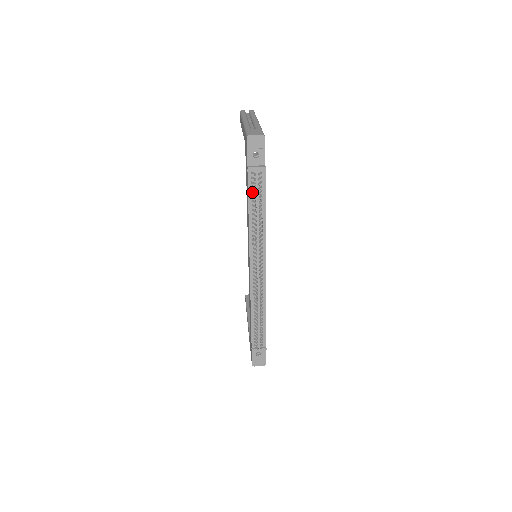
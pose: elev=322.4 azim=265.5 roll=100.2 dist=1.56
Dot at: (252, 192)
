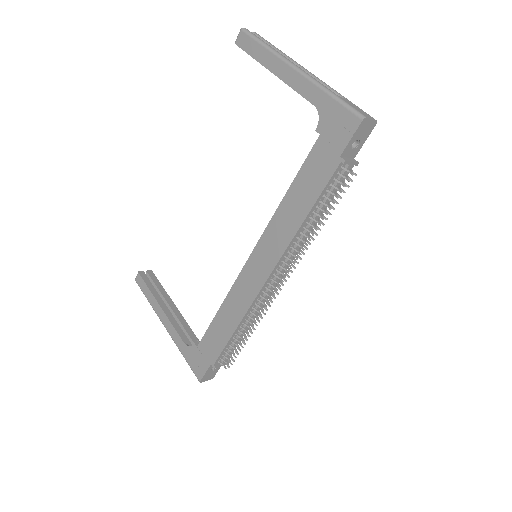
Dot at: (328, 191)
